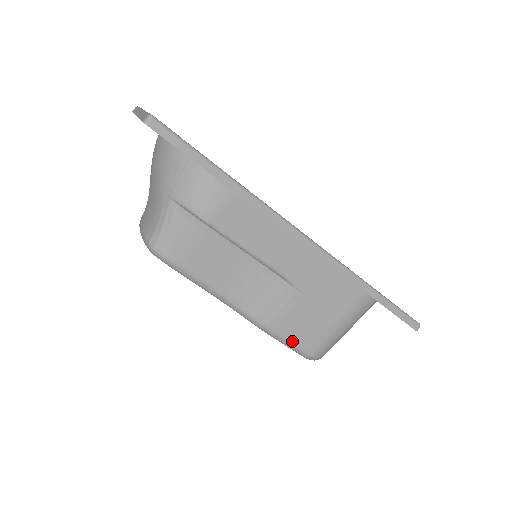
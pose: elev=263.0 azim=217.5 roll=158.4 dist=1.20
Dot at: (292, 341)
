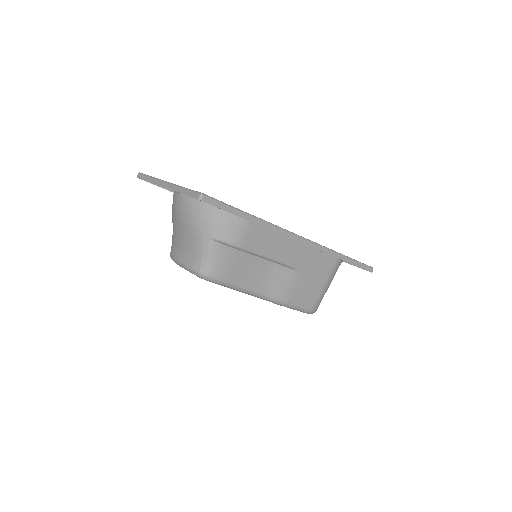
Dot at: (300, 305)
